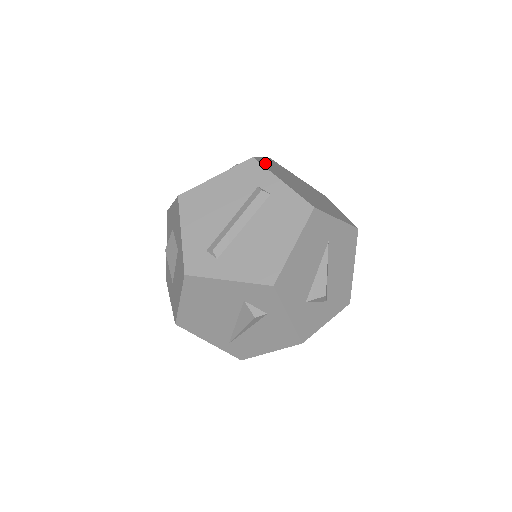
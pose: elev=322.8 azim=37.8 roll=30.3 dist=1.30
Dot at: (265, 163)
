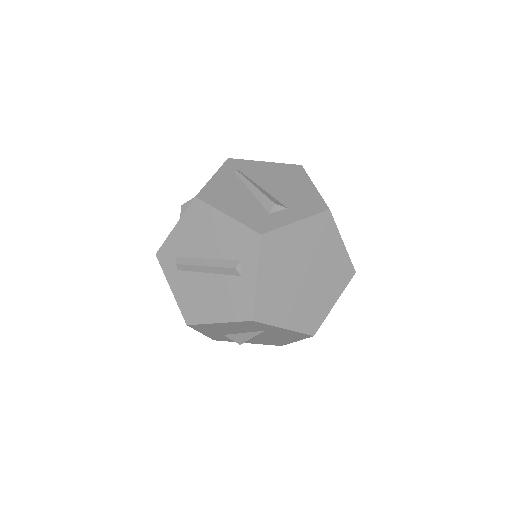
Dot at: (278, 239)
